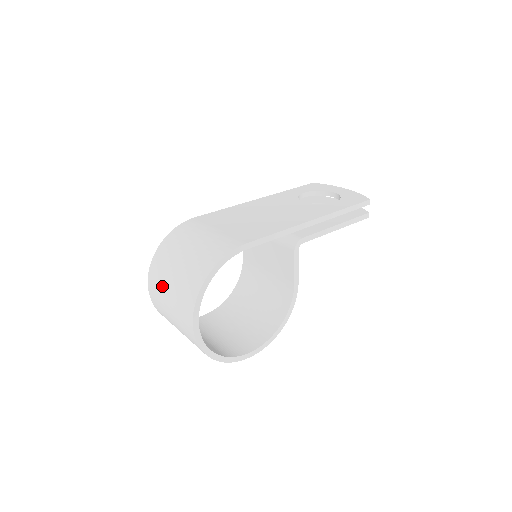
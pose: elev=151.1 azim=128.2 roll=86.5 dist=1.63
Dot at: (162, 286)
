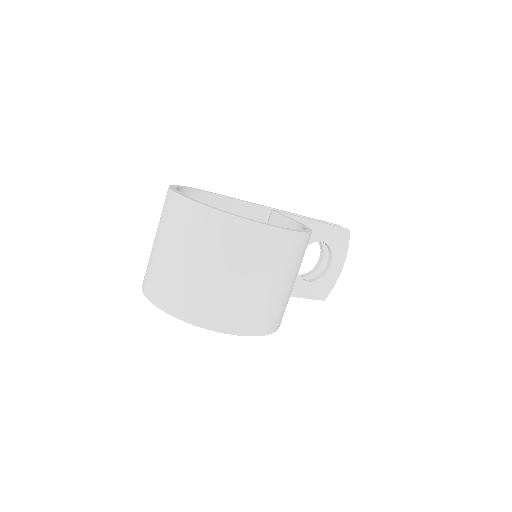
Dot at: (150, 254)
